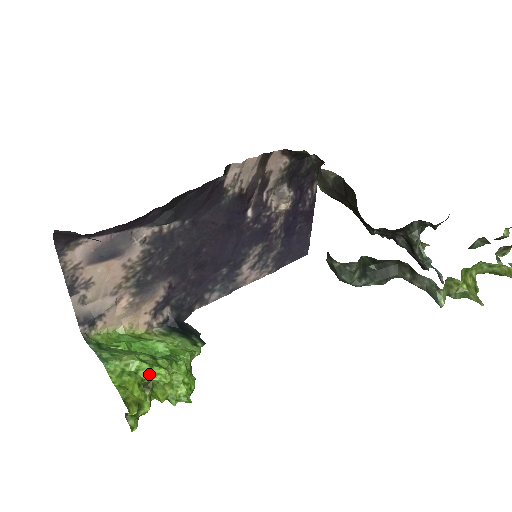
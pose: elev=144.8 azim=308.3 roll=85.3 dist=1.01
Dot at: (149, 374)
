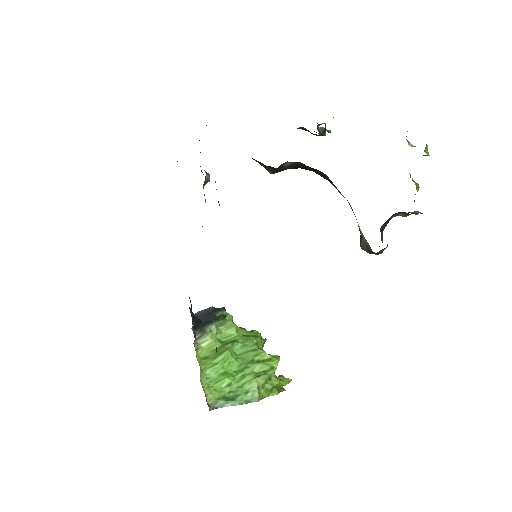
Dot at: occluded
